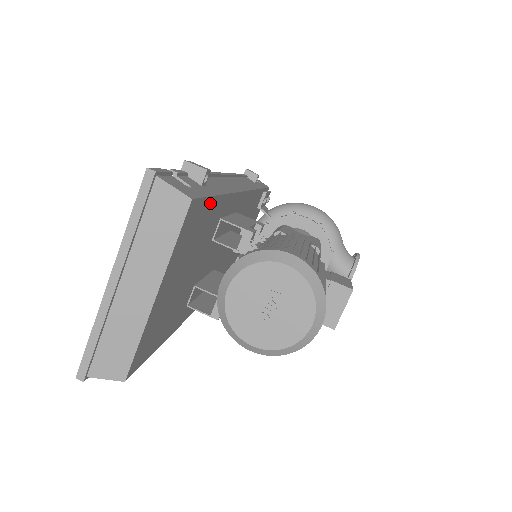
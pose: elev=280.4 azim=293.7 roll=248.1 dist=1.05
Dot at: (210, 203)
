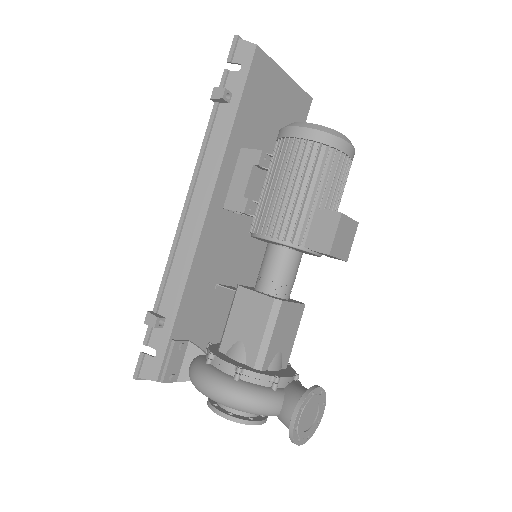
Dot at: occluded
